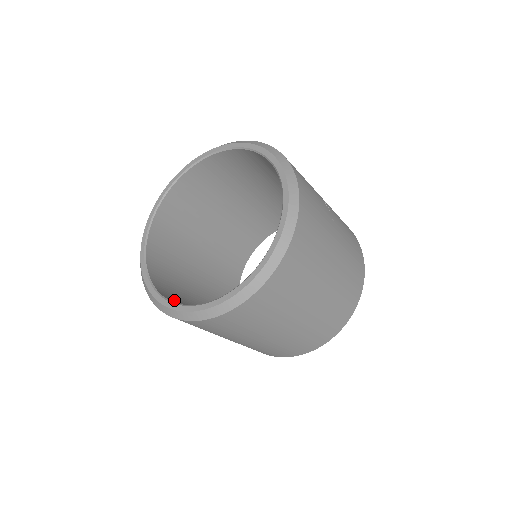
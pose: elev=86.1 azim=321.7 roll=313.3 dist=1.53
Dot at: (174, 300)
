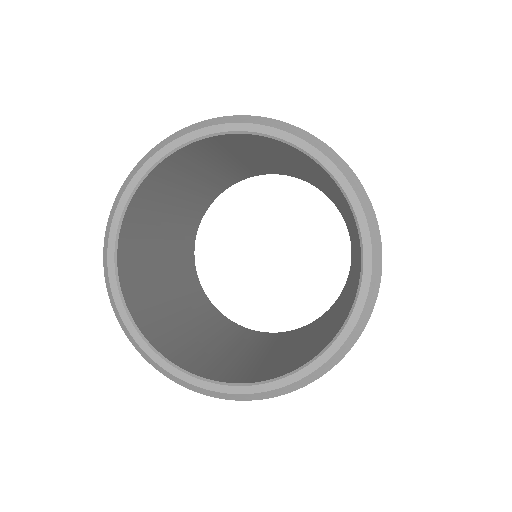
Dot at: (132, 284)
